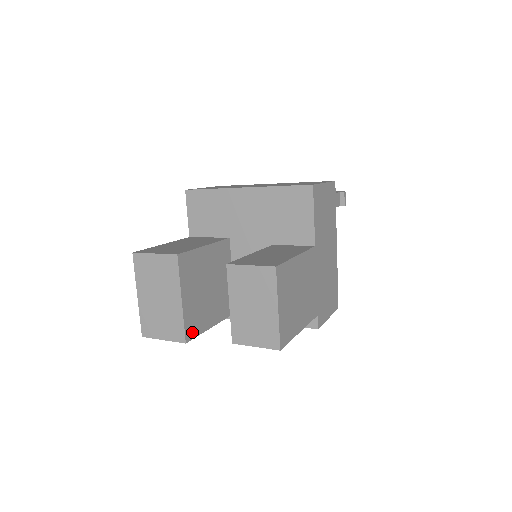
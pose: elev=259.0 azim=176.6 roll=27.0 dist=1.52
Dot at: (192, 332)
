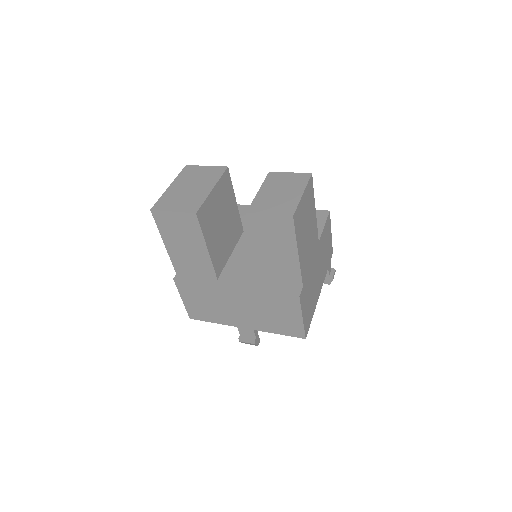
Dot at: (202, 218)
